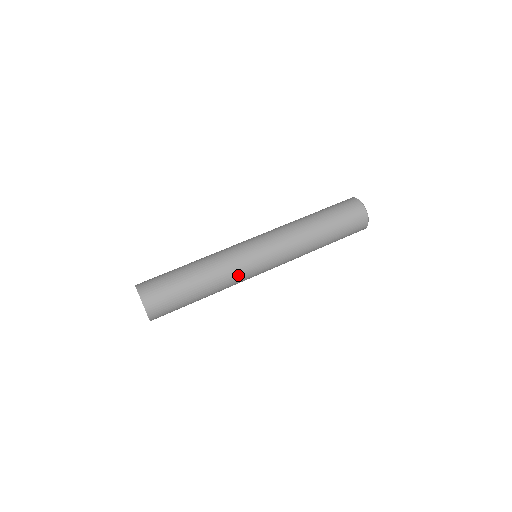
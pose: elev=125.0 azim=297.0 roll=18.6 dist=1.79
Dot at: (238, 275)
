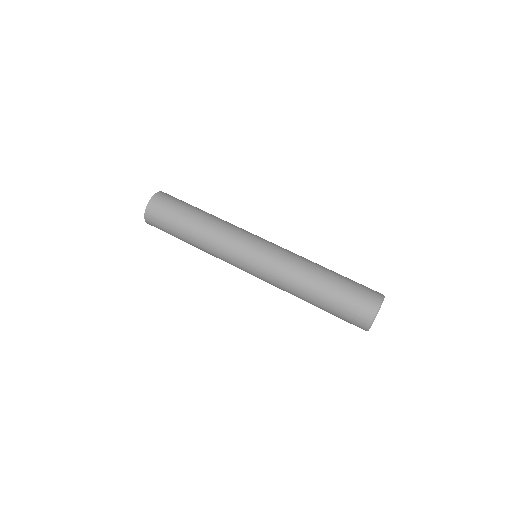
Dot at: (228, 239)
